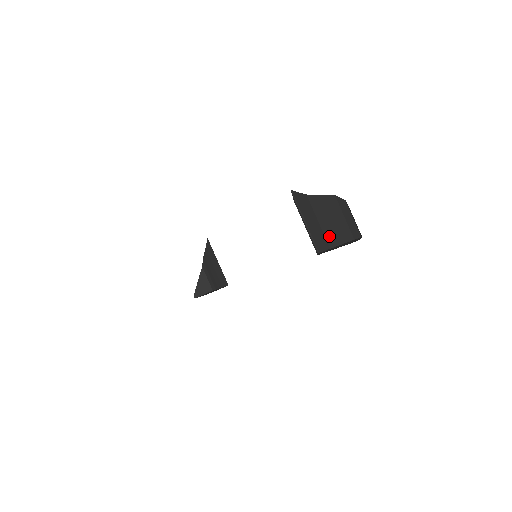
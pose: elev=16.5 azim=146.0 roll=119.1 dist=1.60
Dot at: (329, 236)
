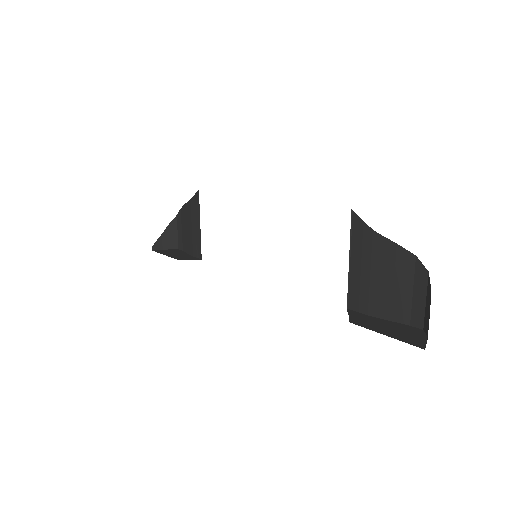
Dot at: (375, 300)
